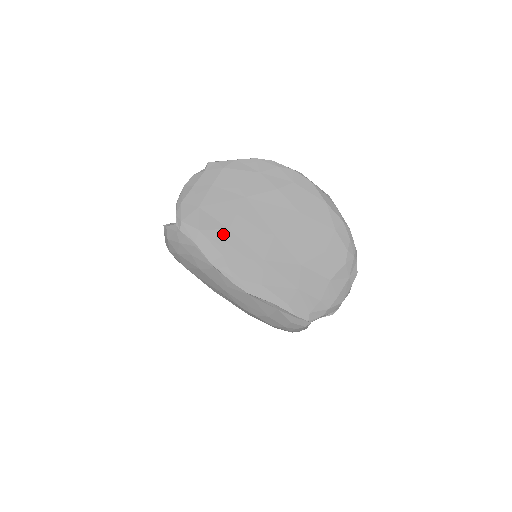
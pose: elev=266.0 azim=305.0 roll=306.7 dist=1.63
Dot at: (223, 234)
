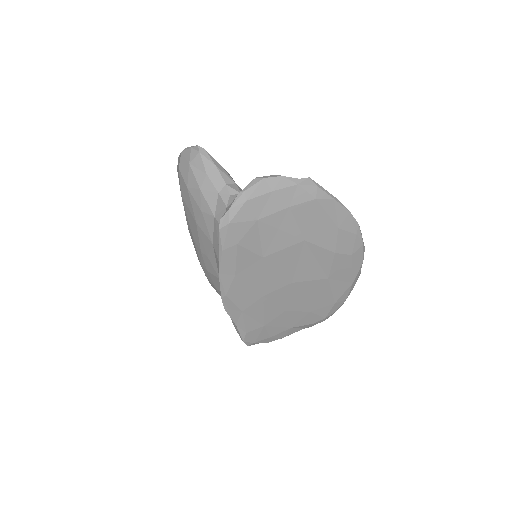
Dot at: (254, 259)
